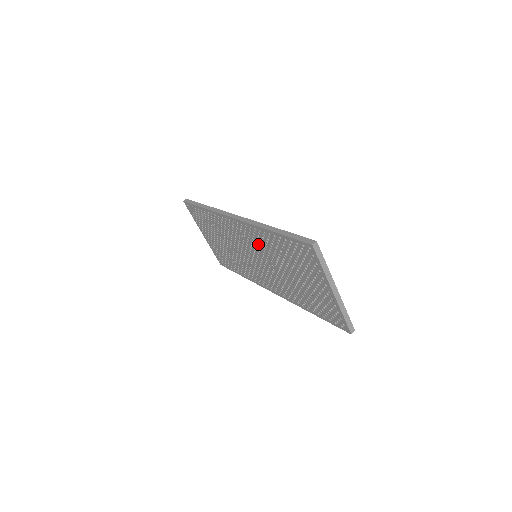
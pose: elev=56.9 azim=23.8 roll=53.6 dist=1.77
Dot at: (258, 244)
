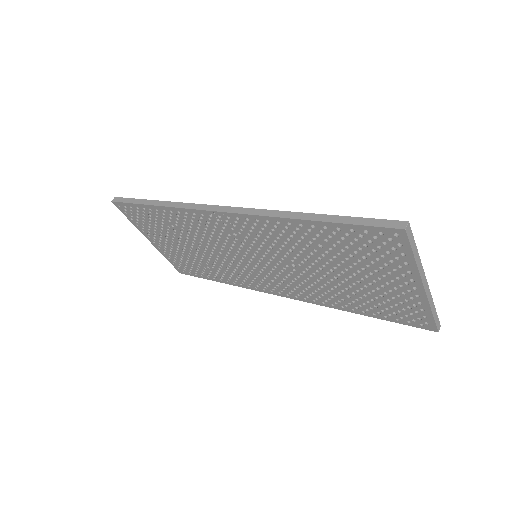
Dot at: (269, 241)
